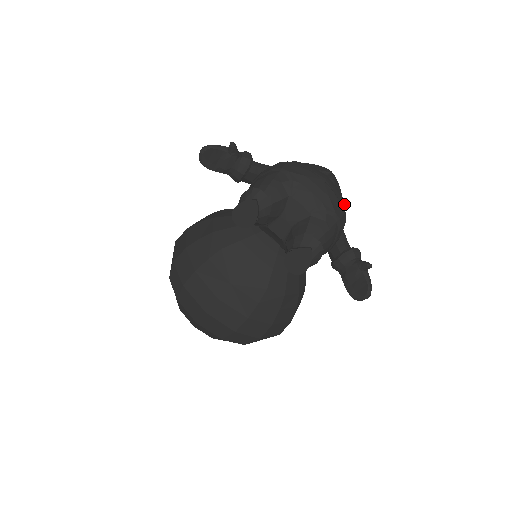
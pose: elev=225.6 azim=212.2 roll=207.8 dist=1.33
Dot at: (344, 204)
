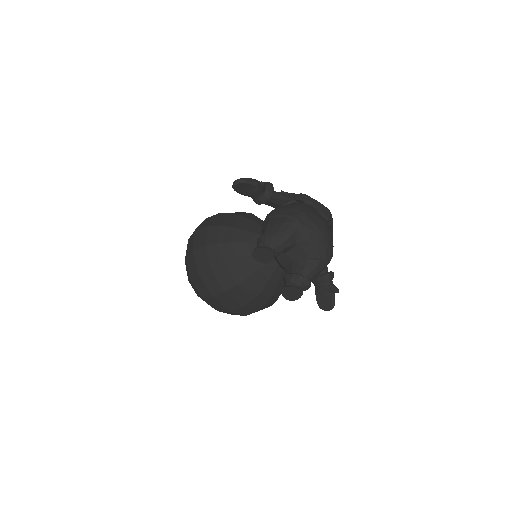
Dot at: (332, 236)
